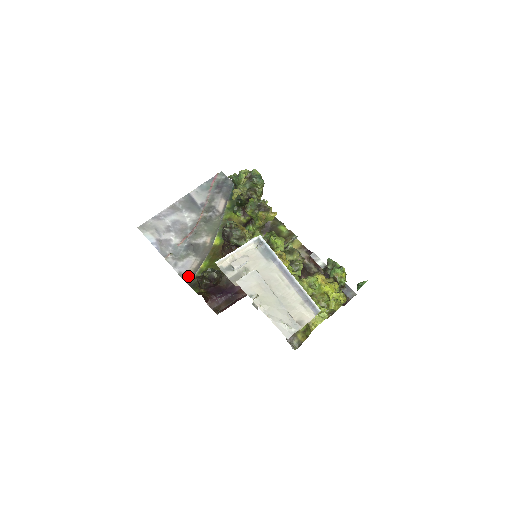
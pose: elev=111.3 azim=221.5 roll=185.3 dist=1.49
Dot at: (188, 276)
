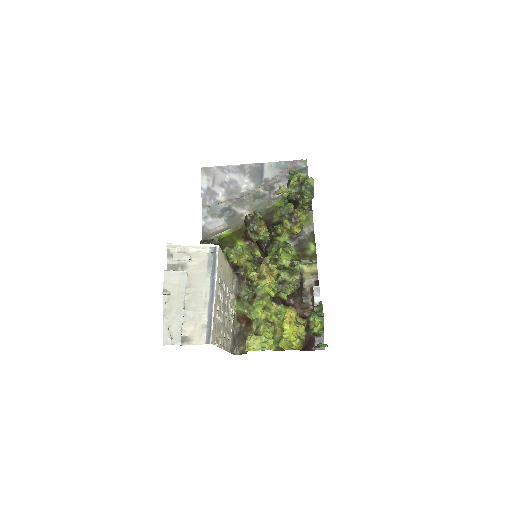
Dot at: (207, 234)
